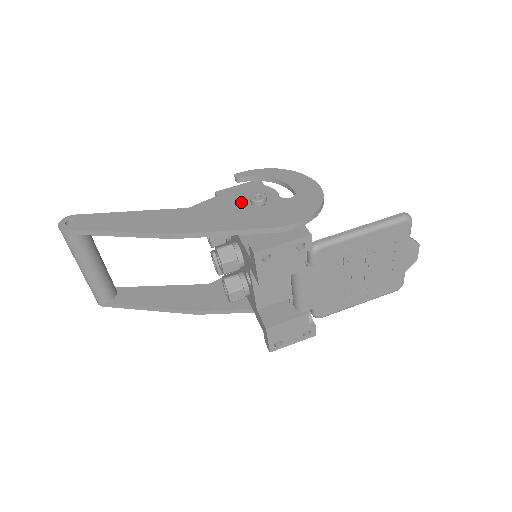
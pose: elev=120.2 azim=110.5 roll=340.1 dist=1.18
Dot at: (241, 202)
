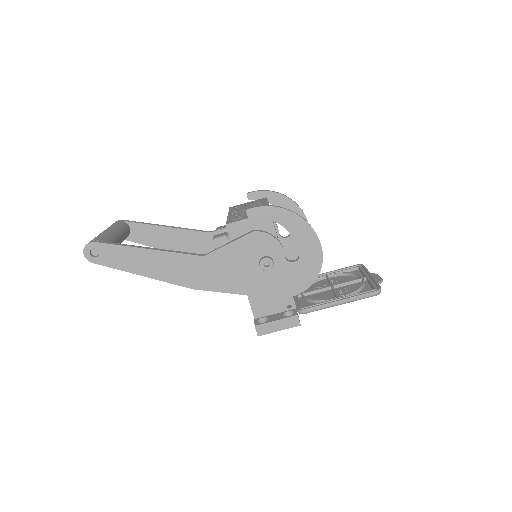
Dot at: (251, 259)
